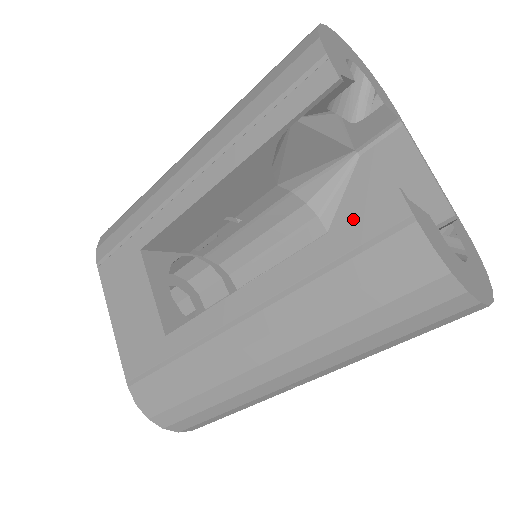
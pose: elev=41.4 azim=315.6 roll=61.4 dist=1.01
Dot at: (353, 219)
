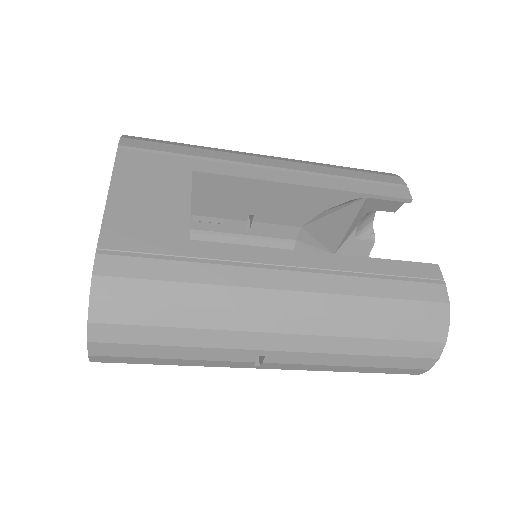
Dot at: (407, 262)
